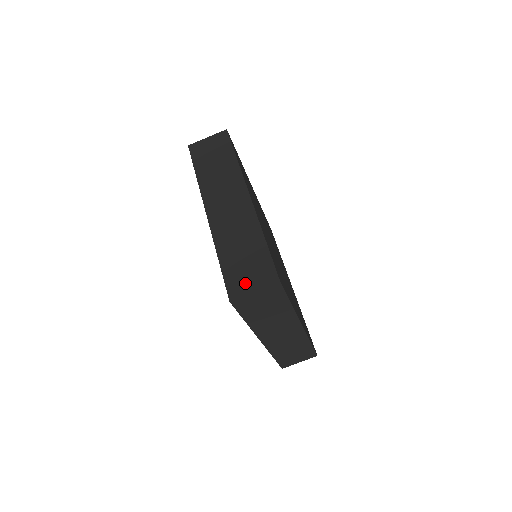
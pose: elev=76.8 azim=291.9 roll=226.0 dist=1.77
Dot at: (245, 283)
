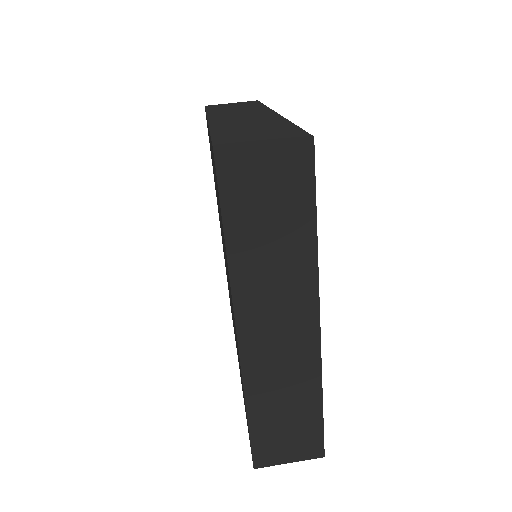
Dot at: (248, 139)
